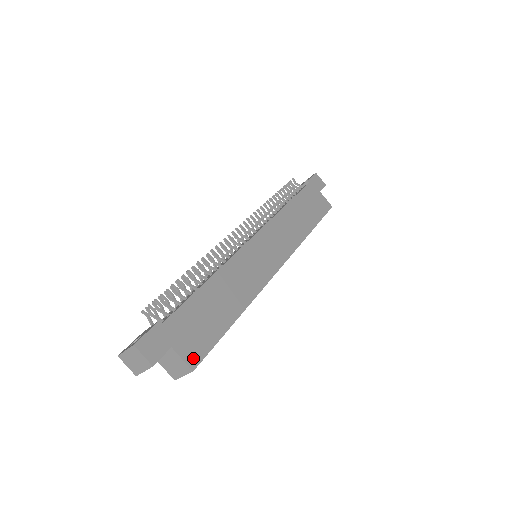
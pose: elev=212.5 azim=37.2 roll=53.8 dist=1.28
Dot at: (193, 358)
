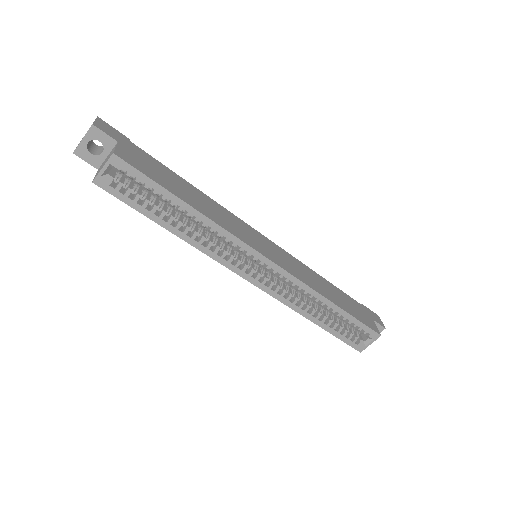
Dot at: (124, 156)
